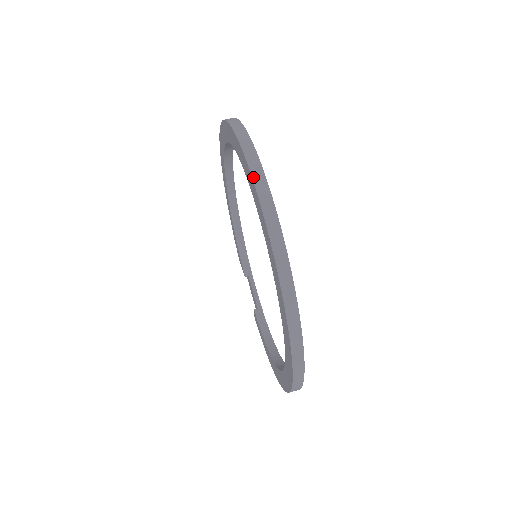
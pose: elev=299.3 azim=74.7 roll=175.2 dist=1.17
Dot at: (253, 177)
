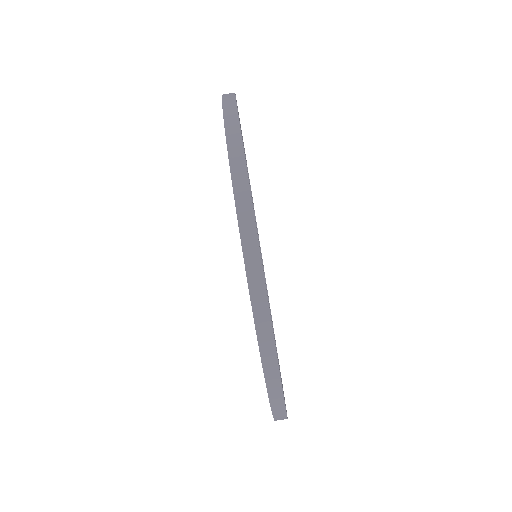
Dot at: (227, 137)
